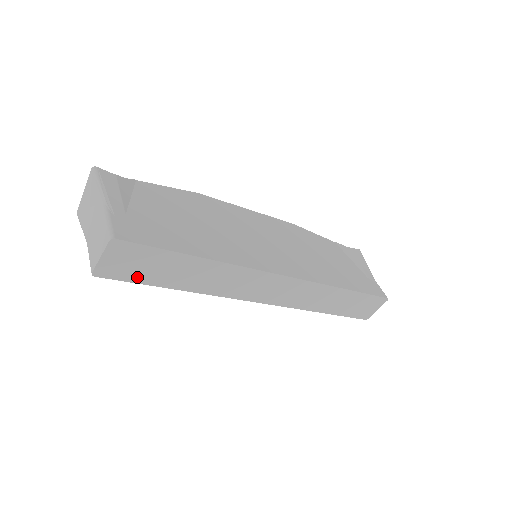
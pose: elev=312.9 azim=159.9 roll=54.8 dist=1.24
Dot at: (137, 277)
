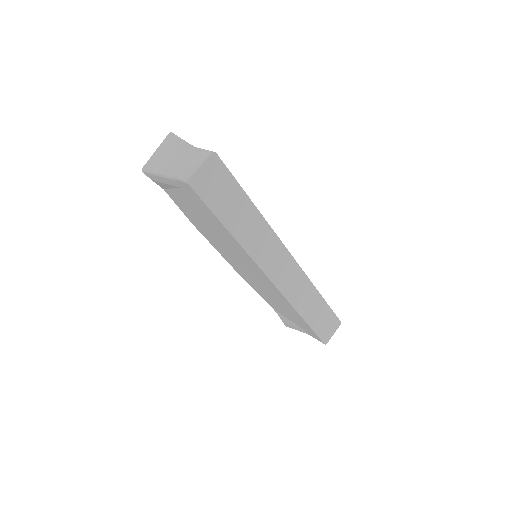
Dot at: (212, 202)
